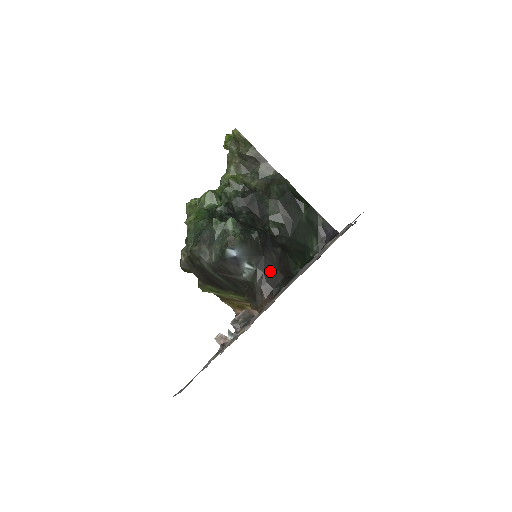
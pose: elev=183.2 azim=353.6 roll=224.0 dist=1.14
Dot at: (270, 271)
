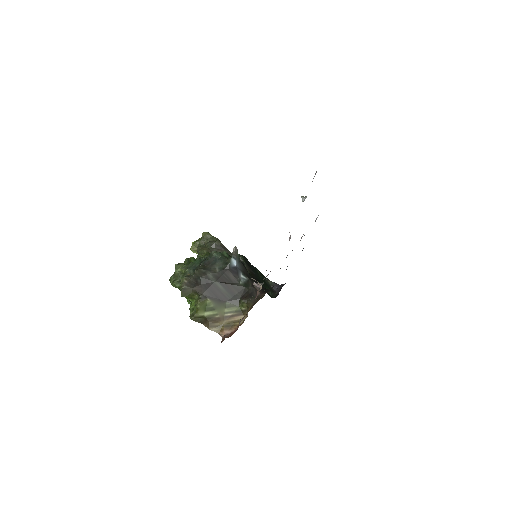
Dot at: occluded
